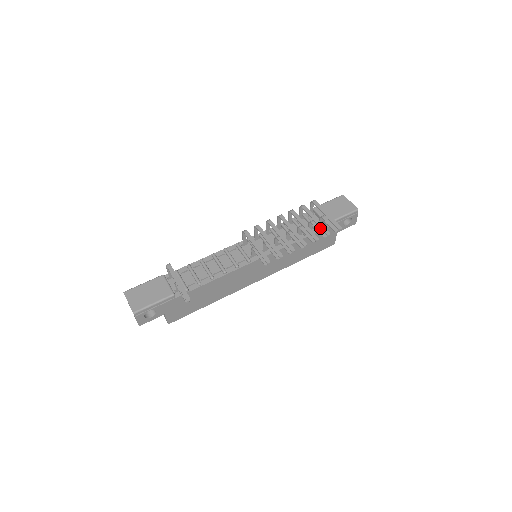
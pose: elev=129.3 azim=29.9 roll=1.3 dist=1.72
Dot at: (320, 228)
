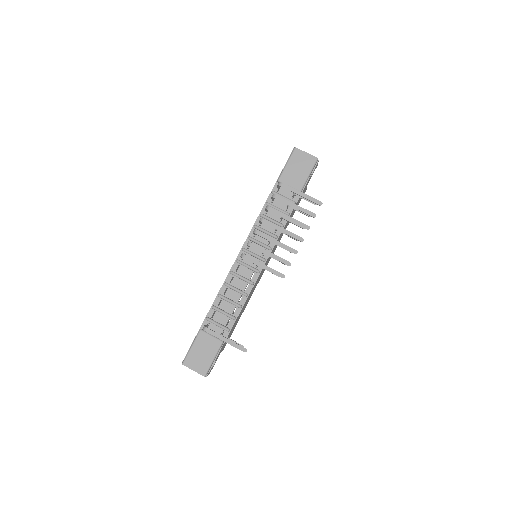
Dot at: occluded
